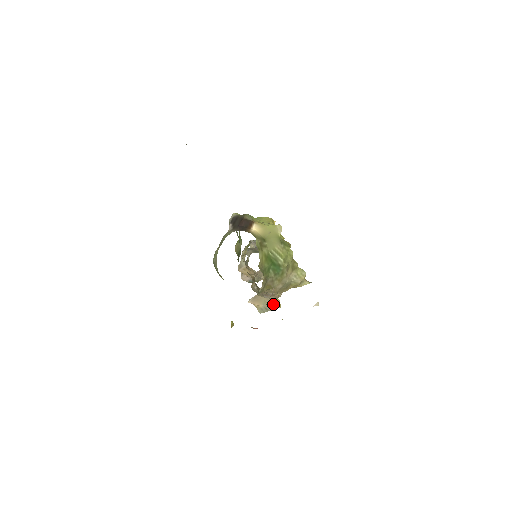
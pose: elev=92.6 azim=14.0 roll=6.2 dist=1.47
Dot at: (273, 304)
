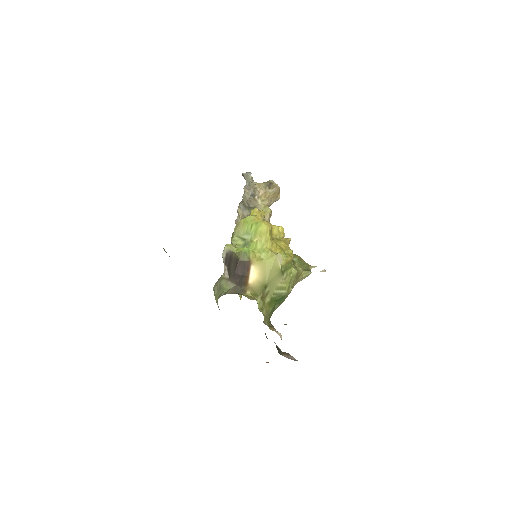
Dot at: occluded
